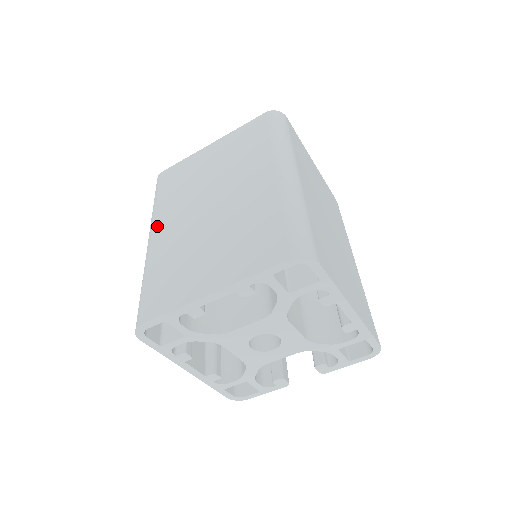
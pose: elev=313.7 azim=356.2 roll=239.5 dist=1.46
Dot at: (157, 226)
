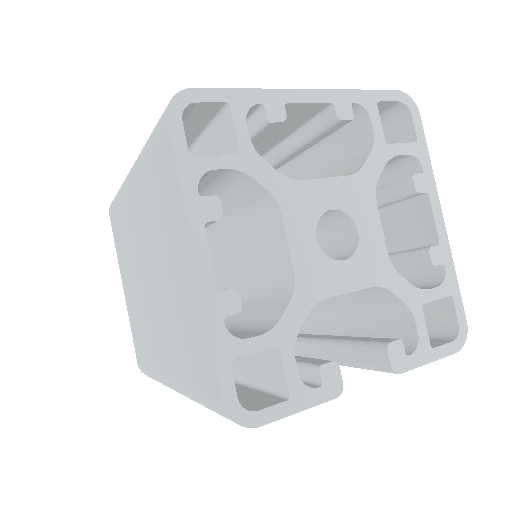
Dot at: occluded
